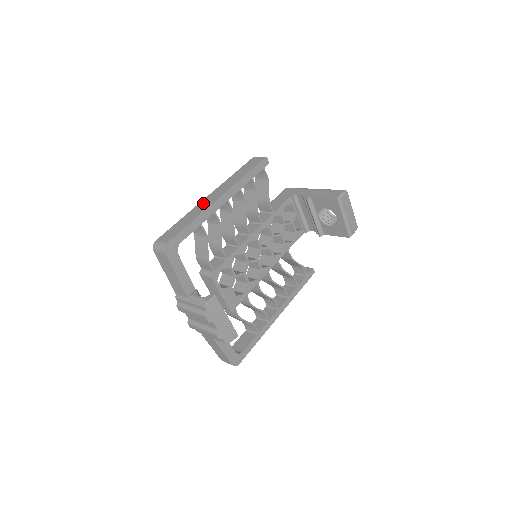
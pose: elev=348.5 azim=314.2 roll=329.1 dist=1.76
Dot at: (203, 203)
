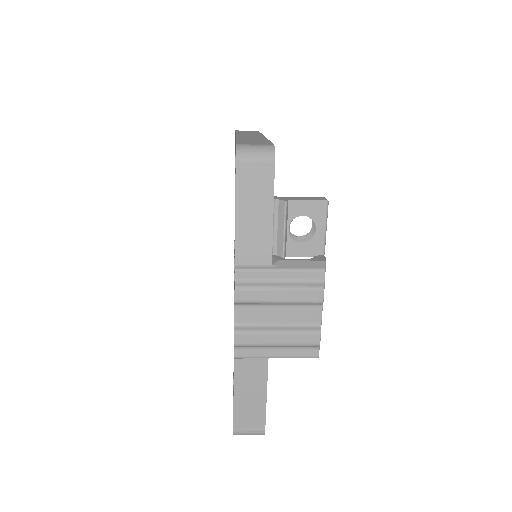
Dot at: (245, 136)
